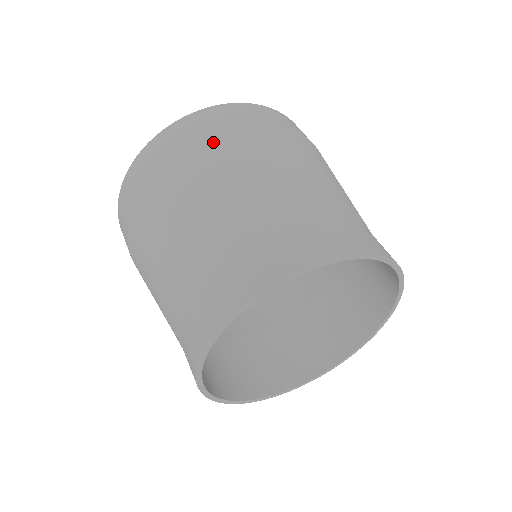
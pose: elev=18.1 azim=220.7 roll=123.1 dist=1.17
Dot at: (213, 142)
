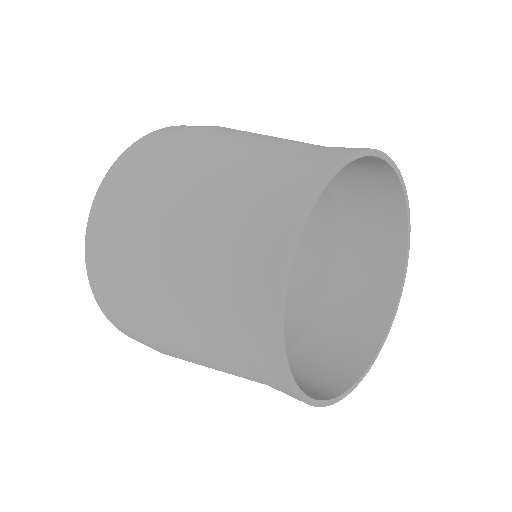
Dot at: occluded
